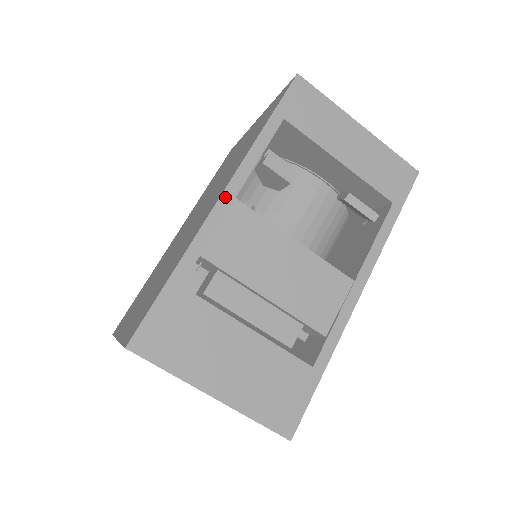
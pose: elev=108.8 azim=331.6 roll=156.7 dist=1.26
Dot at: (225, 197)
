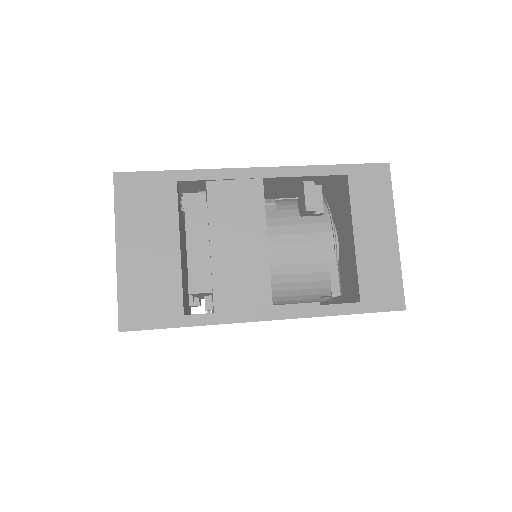
Dot at: (258, 171)
